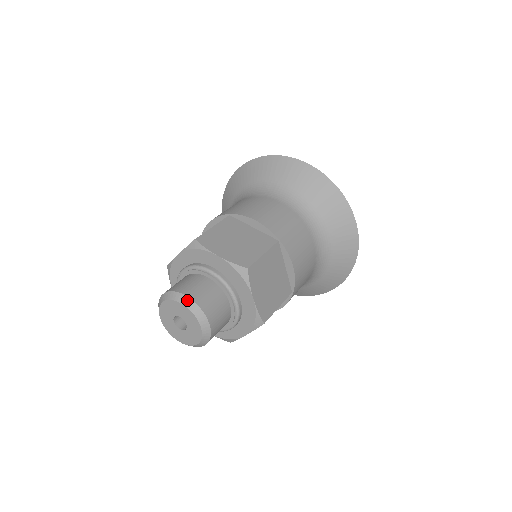
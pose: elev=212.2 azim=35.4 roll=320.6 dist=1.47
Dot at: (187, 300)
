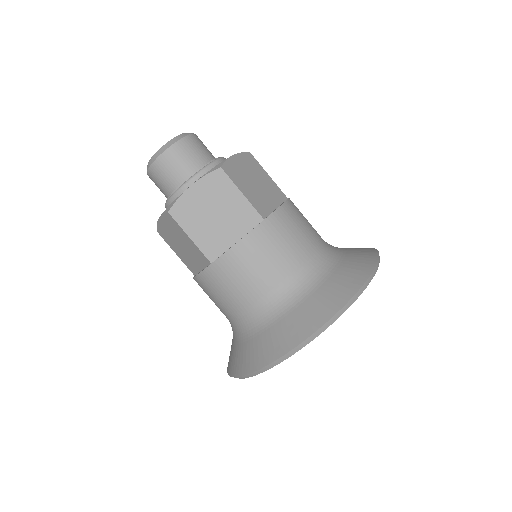
Dot at: occluded
